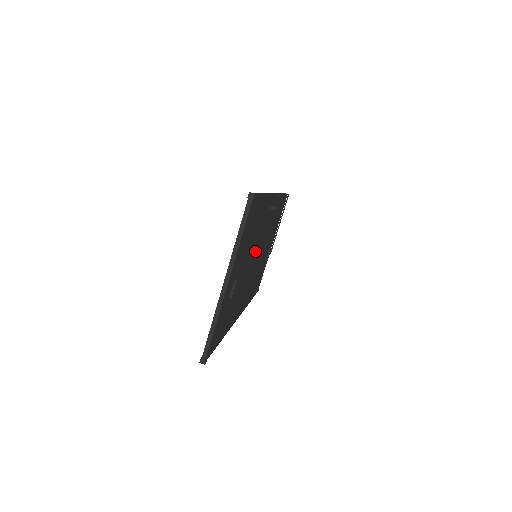
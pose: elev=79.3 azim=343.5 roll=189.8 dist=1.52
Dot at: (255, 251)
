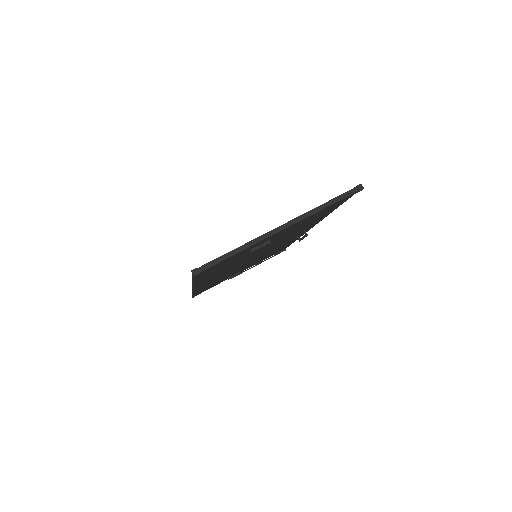
Dot at: (266, 249)
